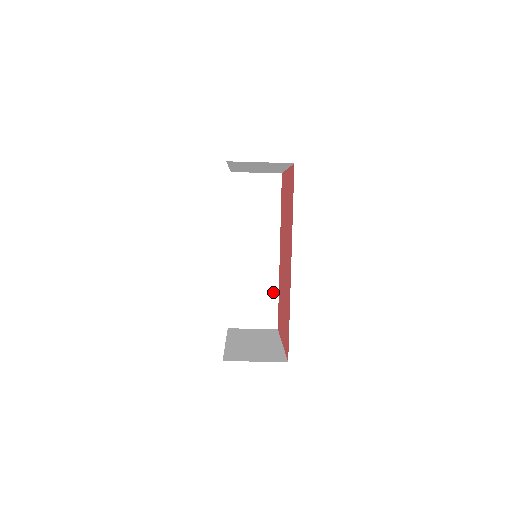
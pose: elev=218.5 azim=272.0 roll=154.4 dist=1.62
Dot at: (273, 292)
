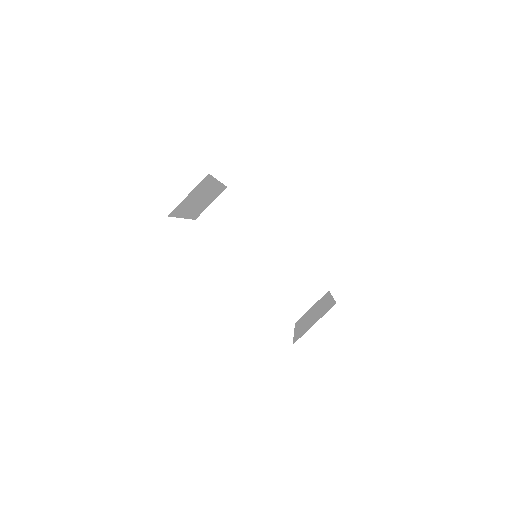
Dot at: (300, 269)
